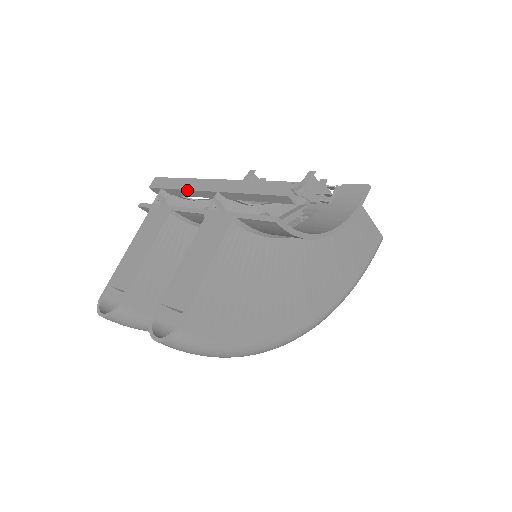
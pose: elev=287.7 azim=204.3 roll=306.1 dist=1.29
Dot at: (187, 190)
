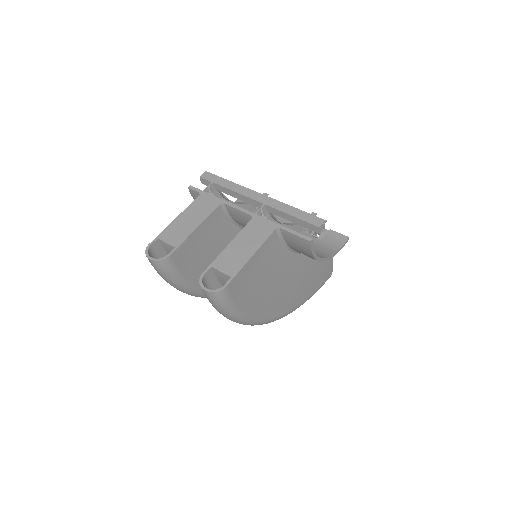
Dot at: (237, 193)
